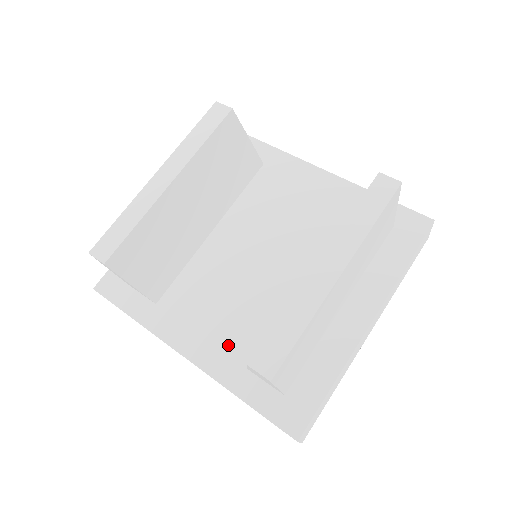
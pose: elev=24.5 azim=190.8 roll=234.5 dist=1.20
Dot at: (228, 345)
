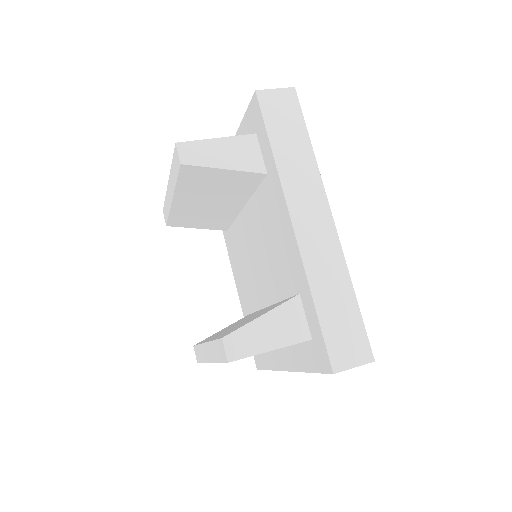
Dot at: (244, 294)
